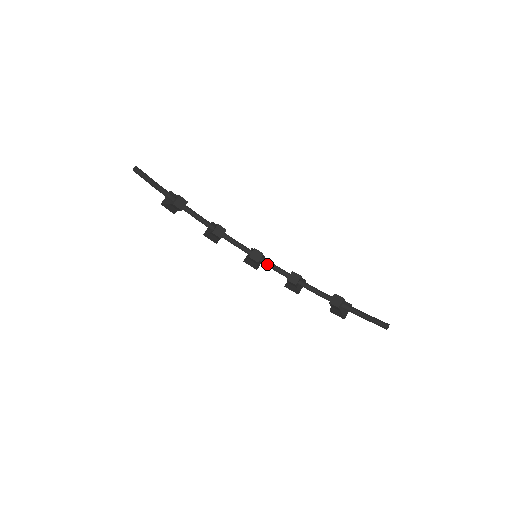
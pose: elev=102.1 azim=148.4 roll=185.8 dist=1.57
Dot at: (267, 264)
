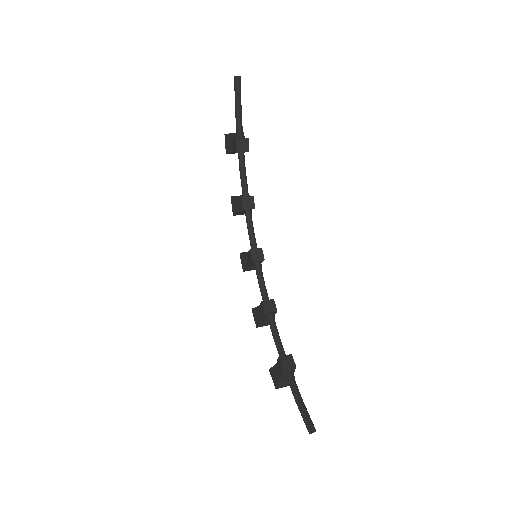
Dot at: (258, 272)
